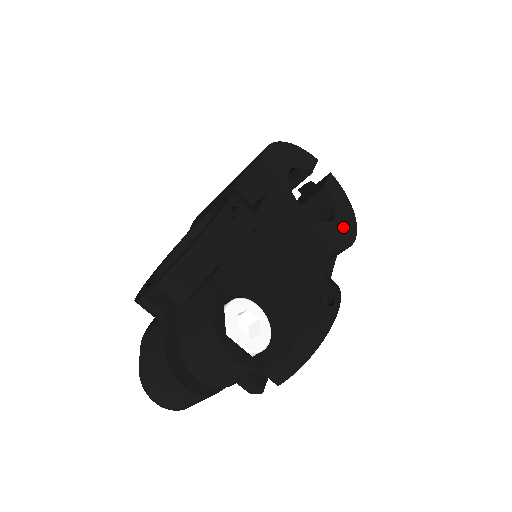
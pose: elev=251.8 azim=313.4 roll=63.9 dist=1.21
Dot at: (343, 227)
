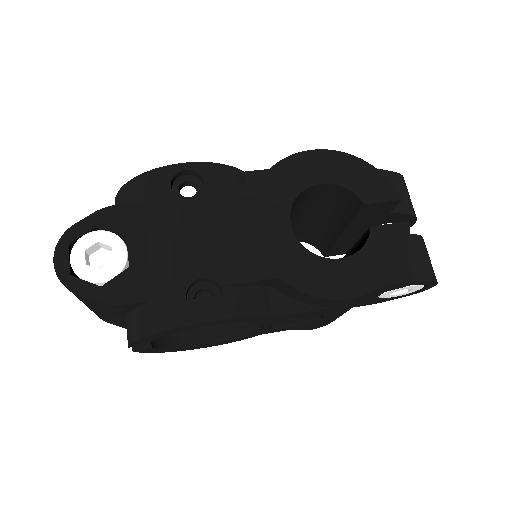
Dot at: (338, 276)
